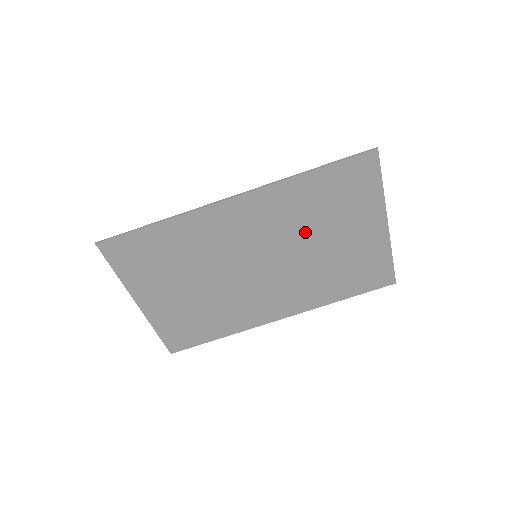
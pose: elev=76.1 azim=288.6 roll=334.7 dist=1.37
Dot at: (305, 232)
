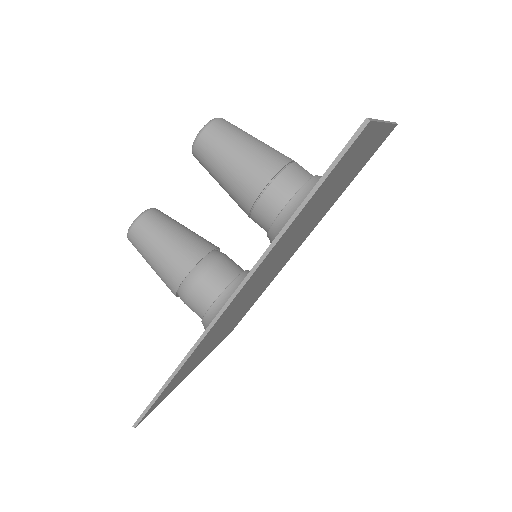
Dot at: (305, 222)
